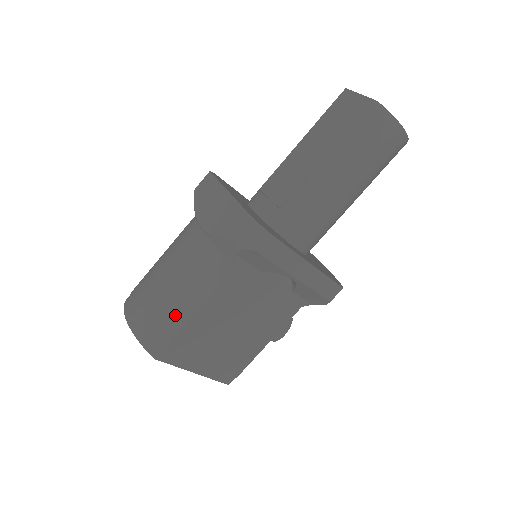
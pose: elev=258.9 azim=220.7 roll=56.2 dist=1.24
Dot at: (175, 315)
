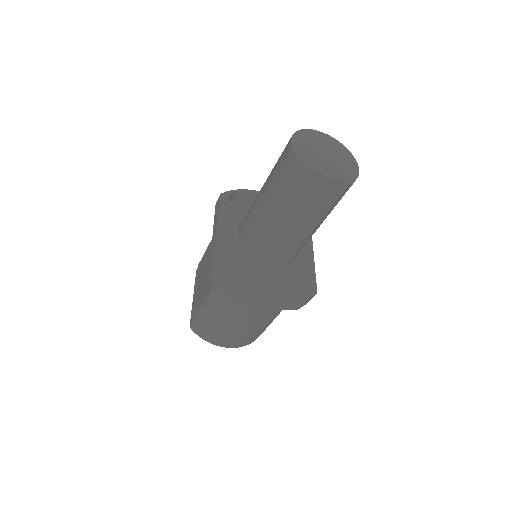
Dot at: (261, 331)
